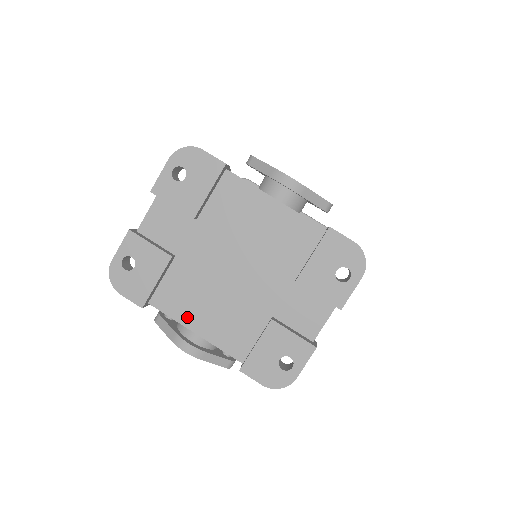
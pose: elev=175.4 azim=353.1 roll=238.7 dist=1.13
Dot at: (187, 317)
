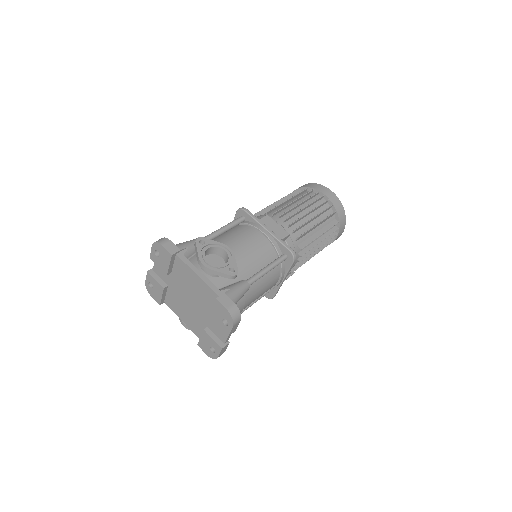
Dot at: (178, 313)
